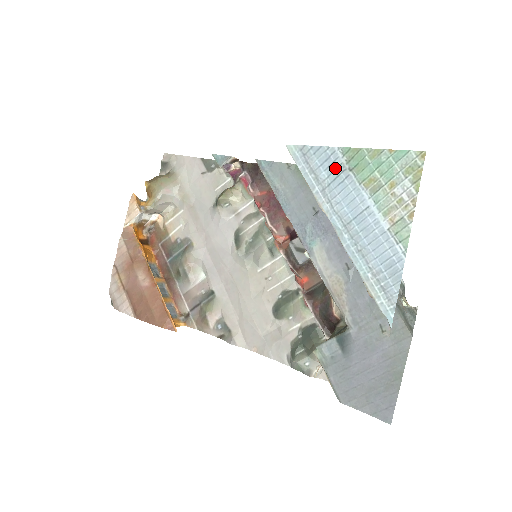
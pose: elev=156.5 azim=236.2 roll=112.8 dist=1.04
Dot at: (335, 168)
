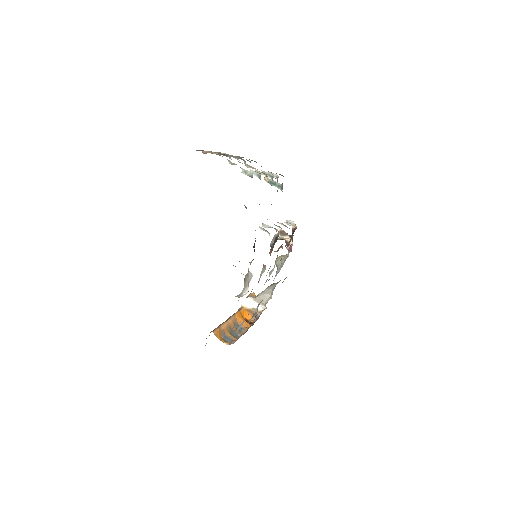
Dot at: occluded
